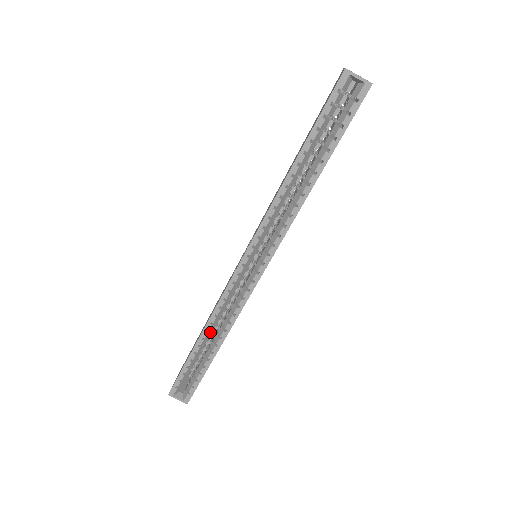
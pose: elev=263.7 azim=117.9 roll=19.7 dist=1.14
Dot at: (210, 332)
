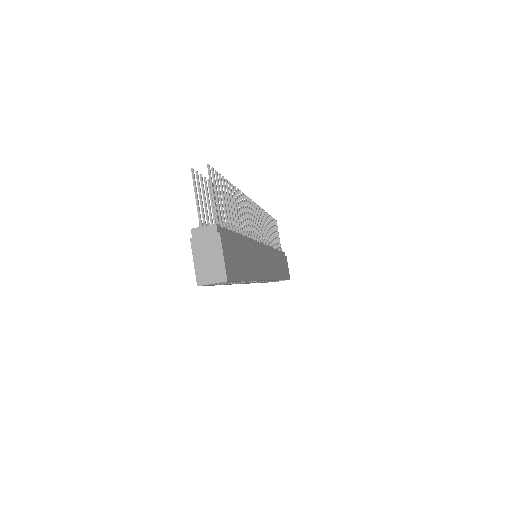
Dot at: occluded
